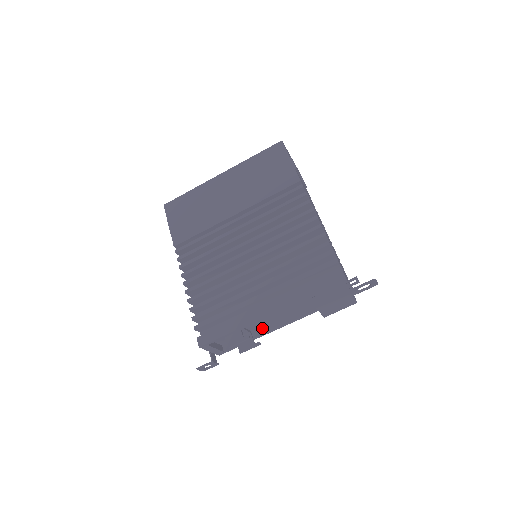
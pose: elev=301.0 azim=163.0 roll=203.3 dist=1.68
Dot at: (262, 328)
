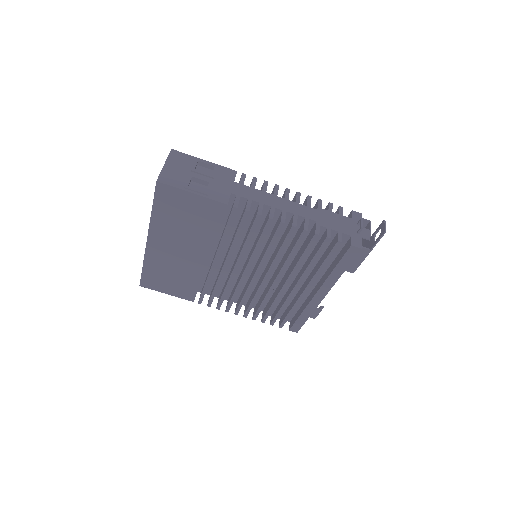
Dot at: occluded
